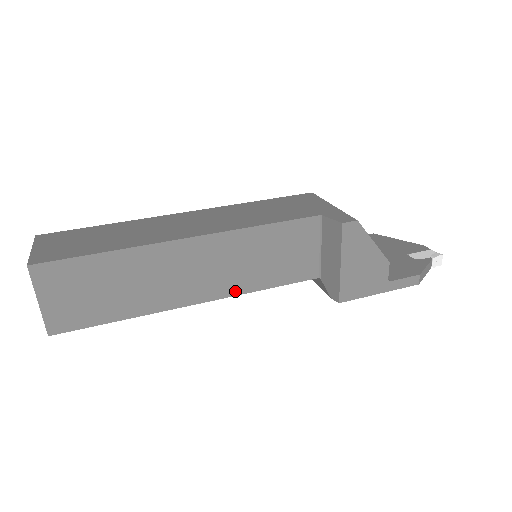
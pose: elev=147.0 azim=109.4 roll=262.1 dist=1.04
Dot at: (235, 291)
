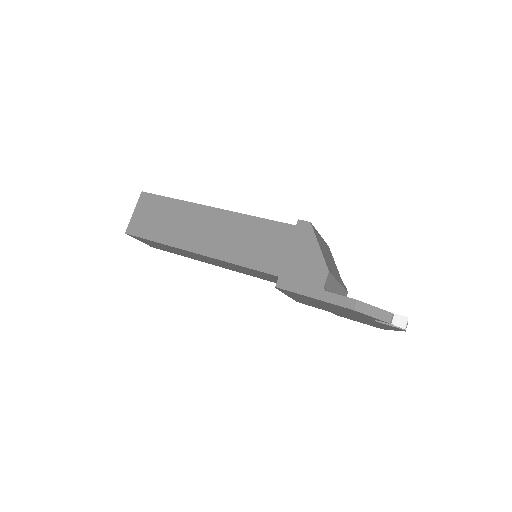
Dot at: (222, 256)
